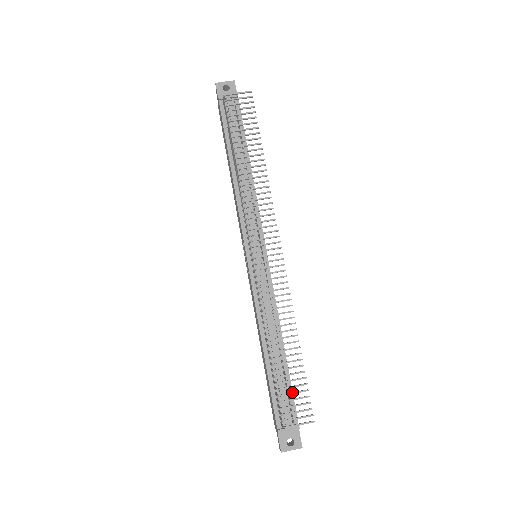
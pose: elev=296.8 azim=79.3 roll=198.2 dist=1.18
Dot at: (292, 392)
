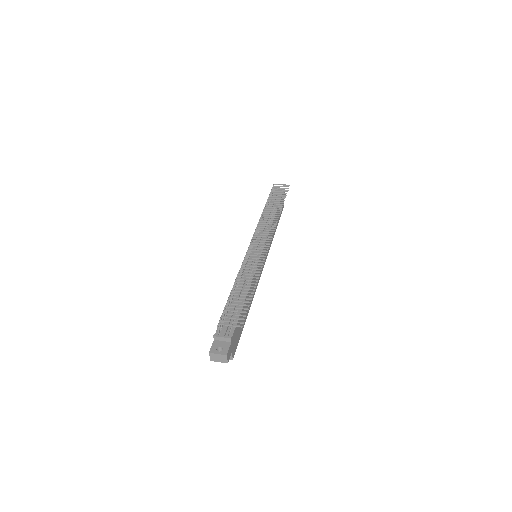
Dot at: (236, 307)
